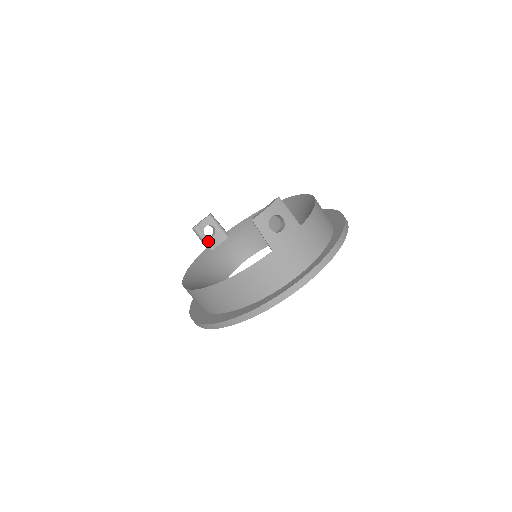
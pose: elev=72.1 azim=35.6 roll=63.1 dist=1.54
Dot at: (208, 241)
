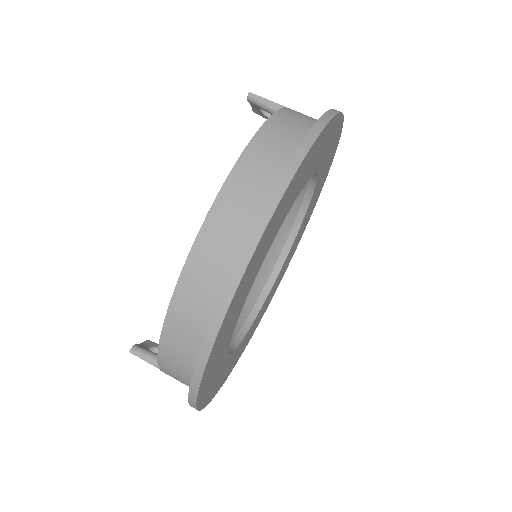
Dot at: occluded
